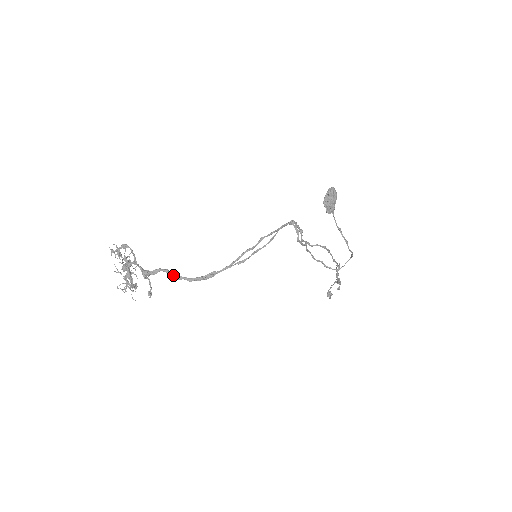
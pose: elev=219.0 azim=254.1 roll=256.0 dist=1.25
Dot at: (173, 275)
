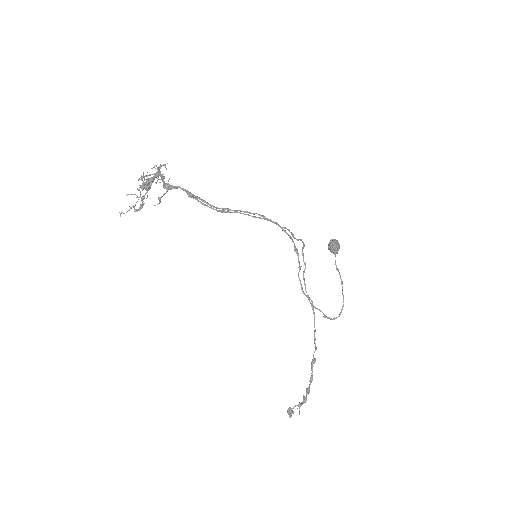
Dot at: (192, 194)
